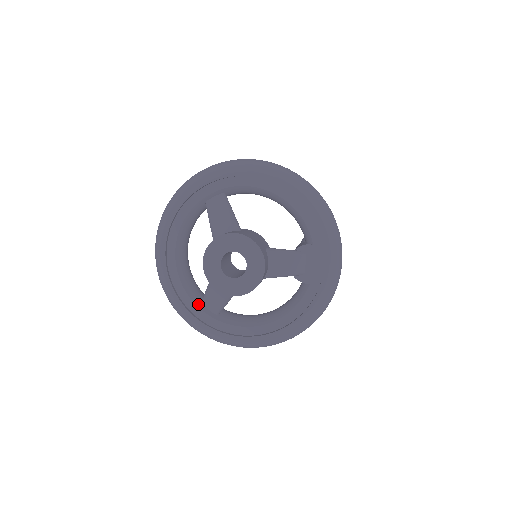
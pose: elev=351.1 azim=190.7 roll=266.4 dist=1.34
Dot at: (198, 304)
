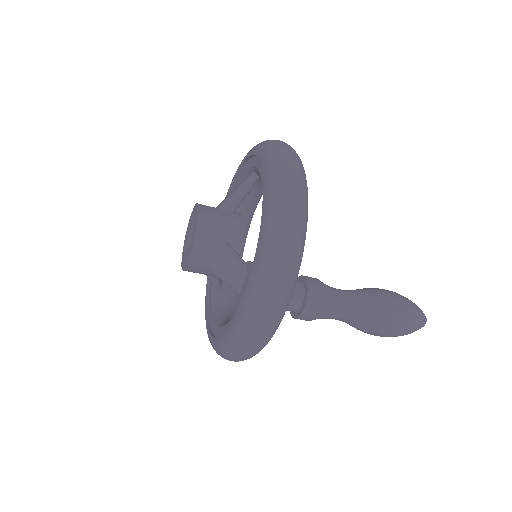
Dot at: occluded
